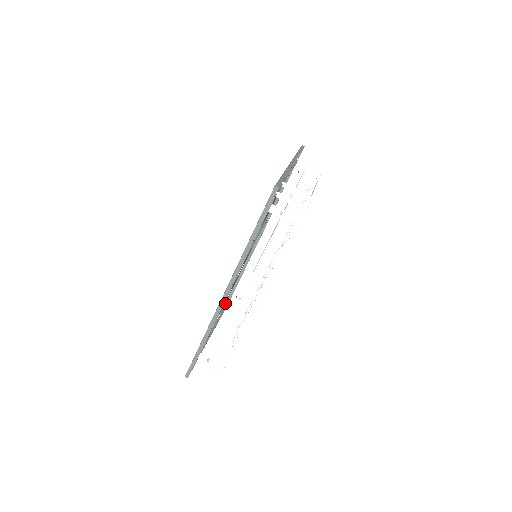
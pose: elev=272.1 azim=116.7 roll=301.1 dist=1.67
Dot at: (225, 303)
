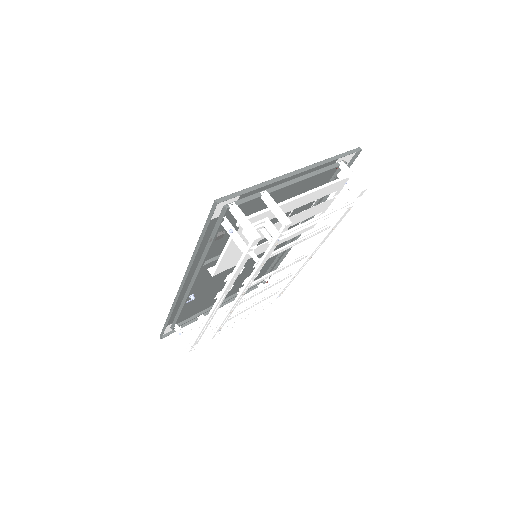
Dot at: occluded
